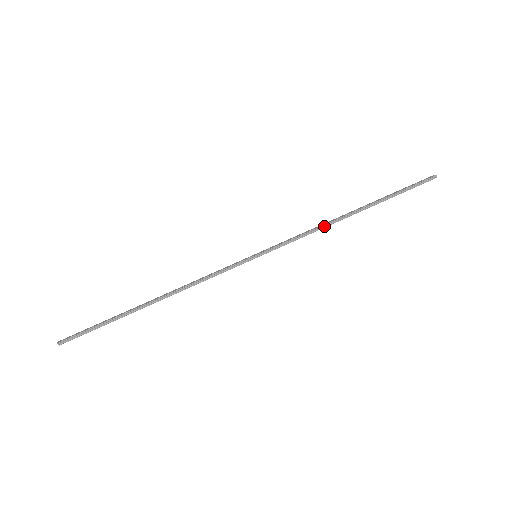
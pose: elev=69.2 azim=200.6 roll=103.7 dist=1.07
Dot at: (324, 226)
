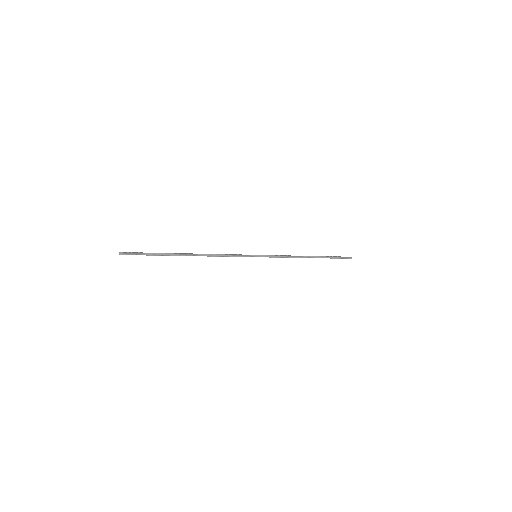
Dot at: (295, 257)
